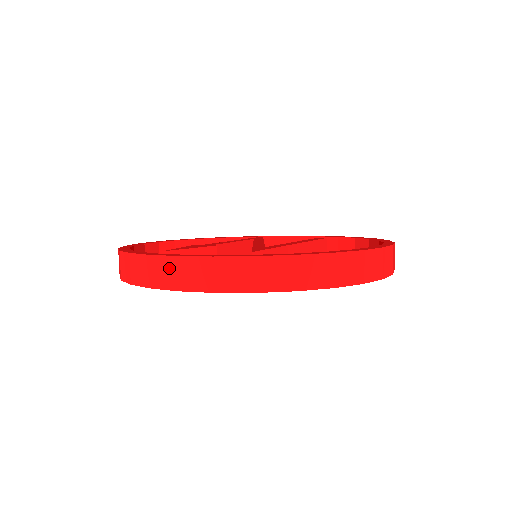
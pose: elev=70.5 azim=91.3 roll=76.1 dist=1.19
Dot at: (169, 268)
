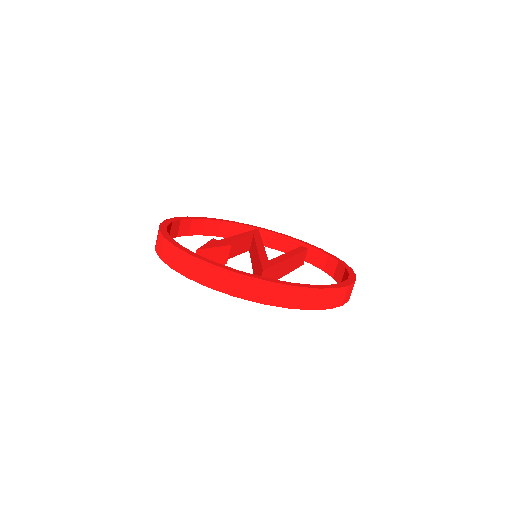
Dot at: (206, 270)
